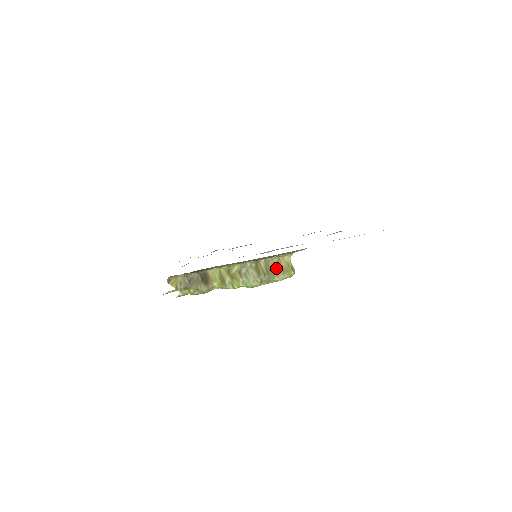
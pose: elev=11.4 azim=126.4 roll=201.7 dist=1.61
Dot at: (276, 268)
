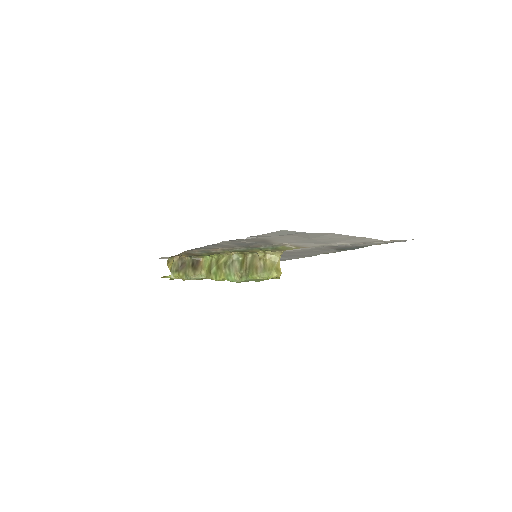
Dot at: (259, 265)
